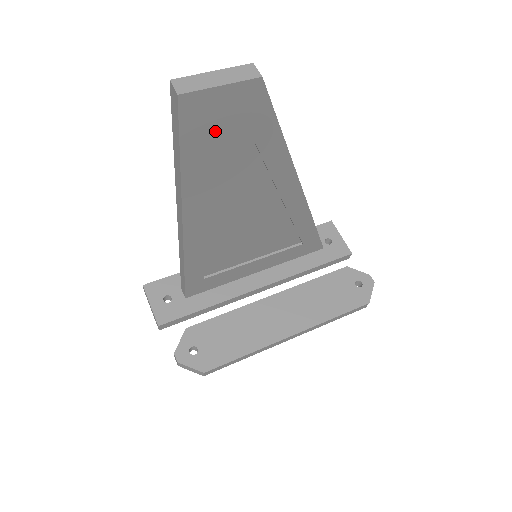
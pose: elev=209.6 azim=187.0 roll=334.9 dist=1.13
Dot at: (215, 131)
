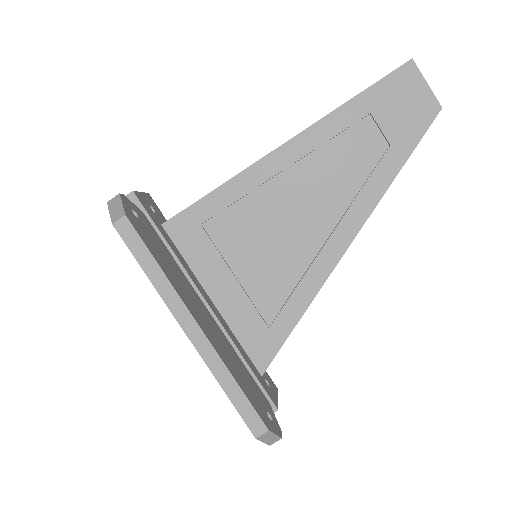
Dot at: (393, 103)
